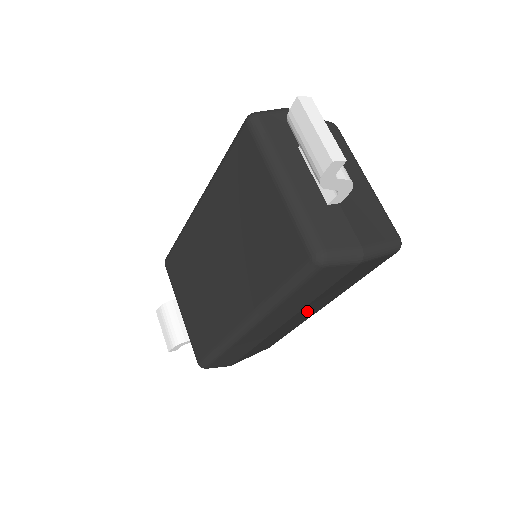
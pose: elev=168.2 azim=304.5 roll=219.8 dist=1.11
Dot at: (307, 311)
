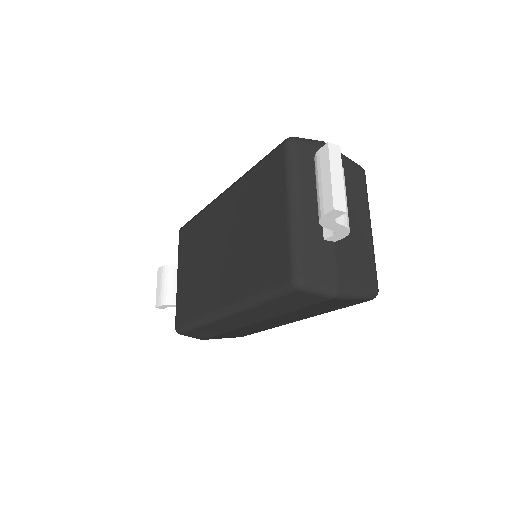
Dot at: (280, 319)
